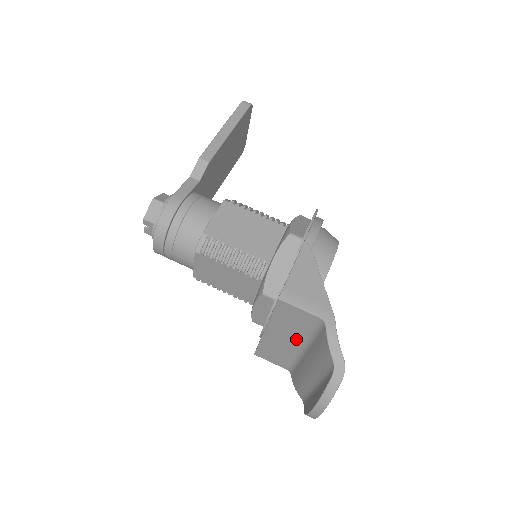
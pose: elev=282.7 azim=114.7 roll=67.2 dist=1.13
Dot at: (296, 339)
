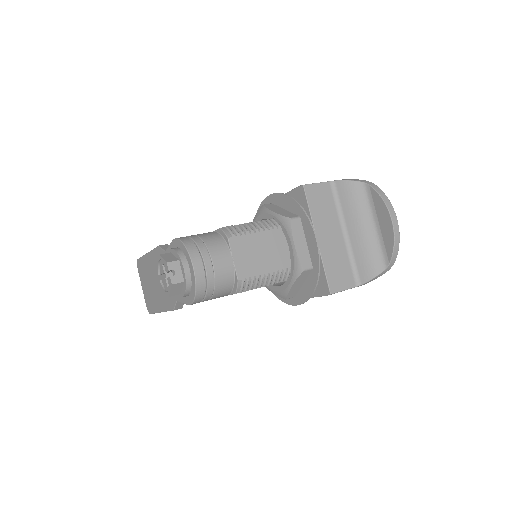
Dot at: (335, 226)
